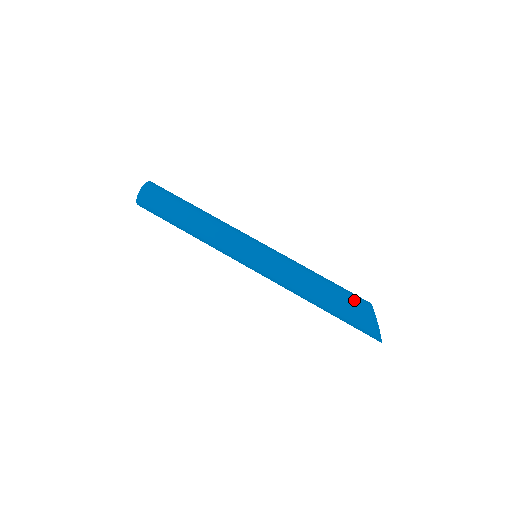
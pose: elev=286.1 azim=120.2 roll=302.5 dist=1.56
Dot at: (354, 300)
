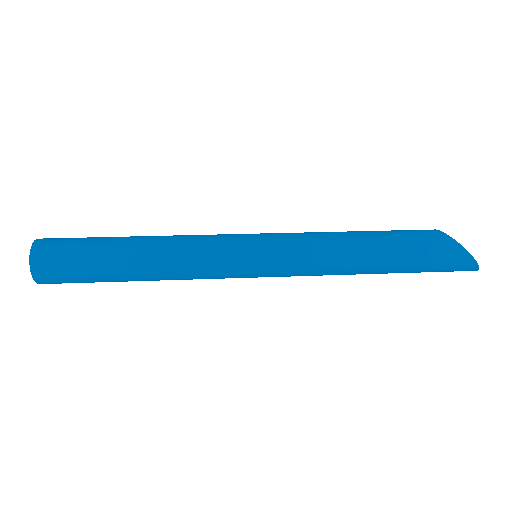
Dot at: (417, 233)
